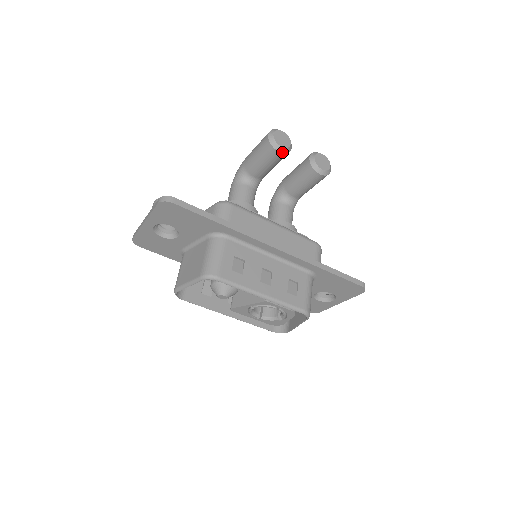
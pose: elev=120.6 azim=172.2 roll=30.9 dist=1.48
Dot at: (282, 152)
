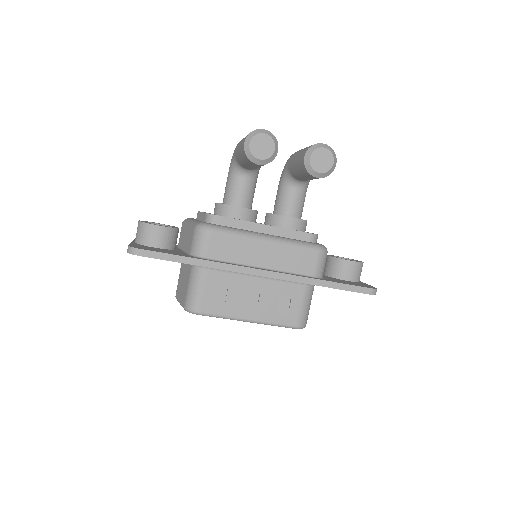
Dot at: (263, 164)
